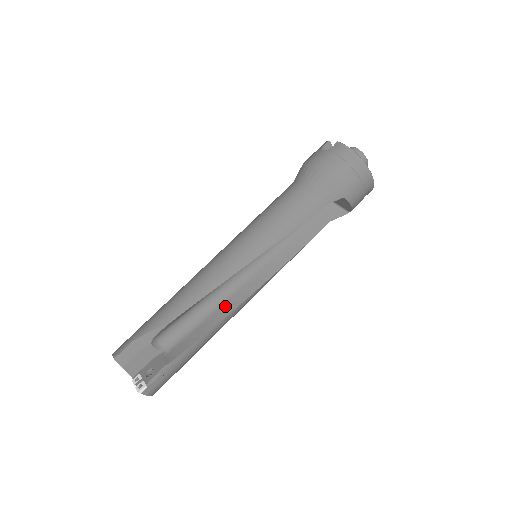
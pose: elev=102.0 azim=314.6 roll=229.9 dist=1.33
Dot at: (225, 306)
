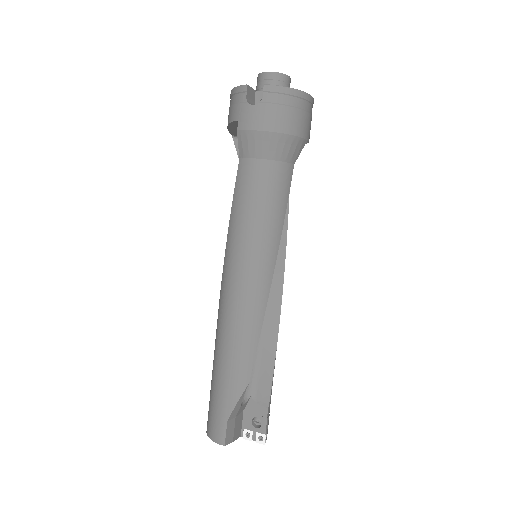
Dot at: (268, 321)
